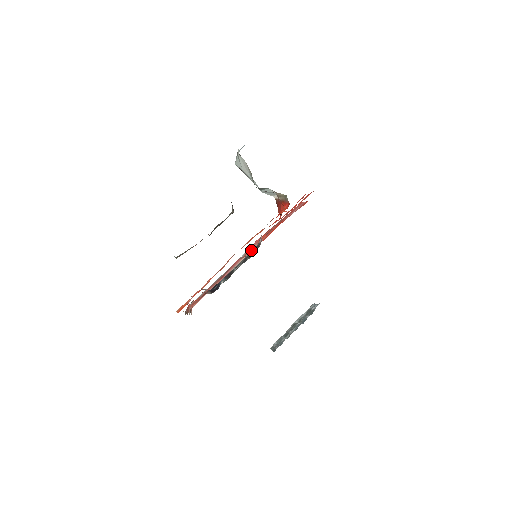
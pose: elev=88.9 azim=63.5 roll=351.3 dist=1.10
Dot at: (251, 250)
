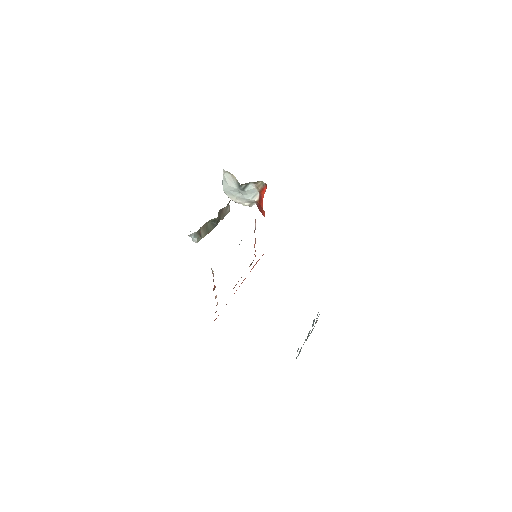
Dot at: occluded
